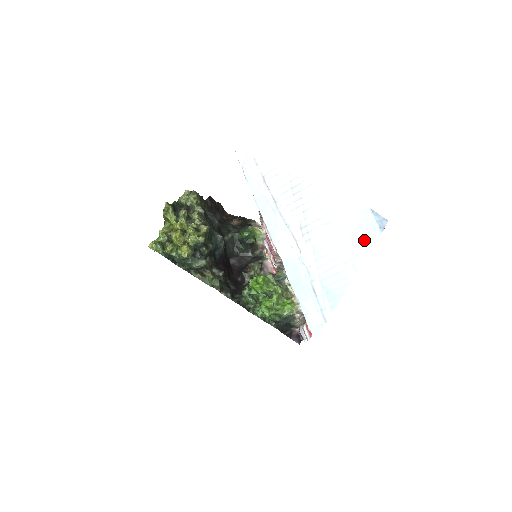
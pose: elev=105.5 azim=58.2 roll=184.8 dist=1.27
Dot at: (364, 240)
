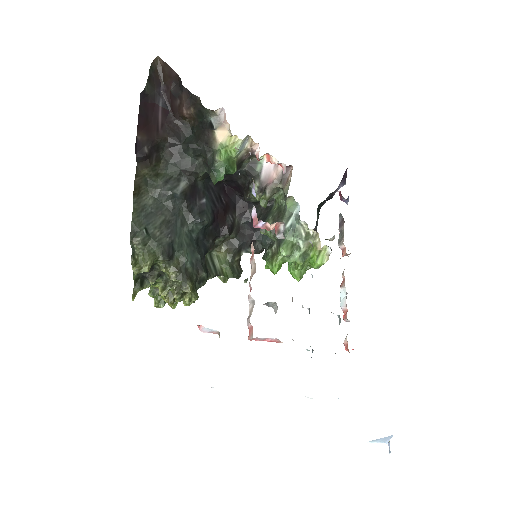
Dot at: occluded
